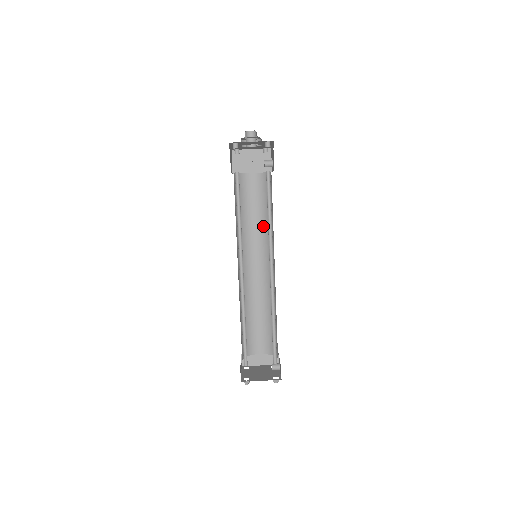
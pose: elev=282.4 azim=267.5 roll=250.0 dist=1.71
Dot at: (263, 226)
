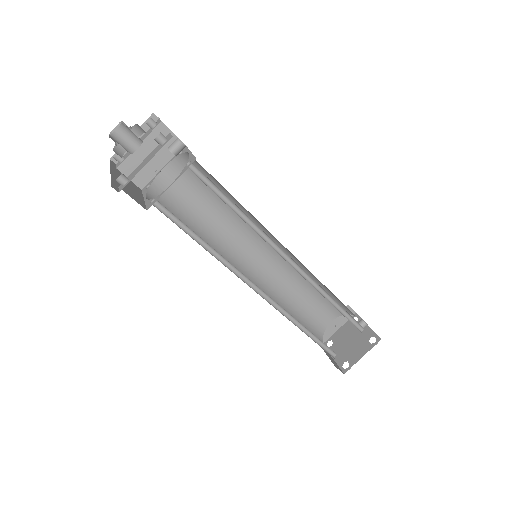
Dot at: (231, 213)
